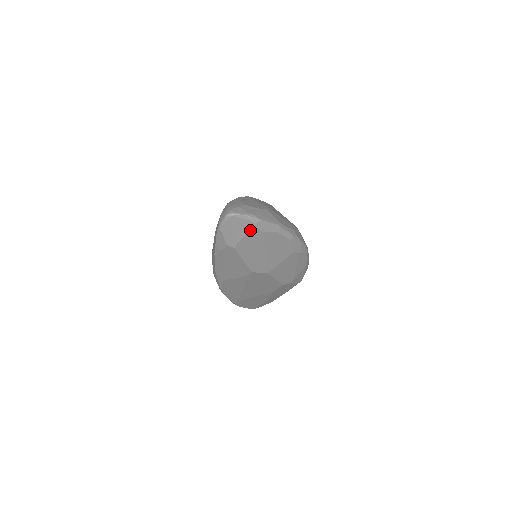
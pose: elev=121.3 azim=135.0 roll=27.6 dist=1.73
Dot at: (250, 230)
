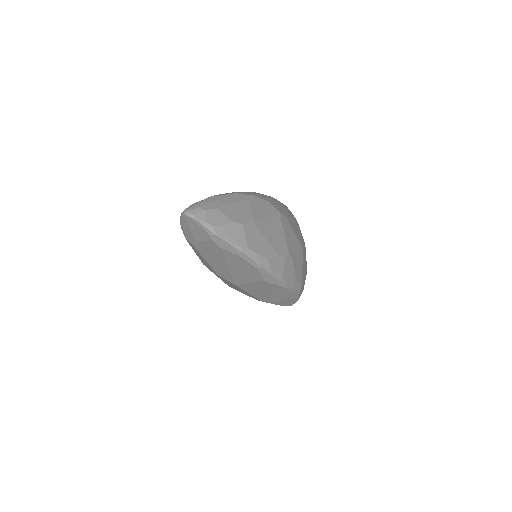
Dot at: (206, 239)
